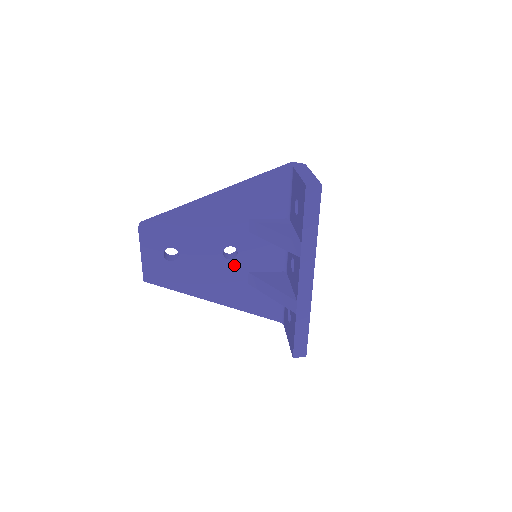
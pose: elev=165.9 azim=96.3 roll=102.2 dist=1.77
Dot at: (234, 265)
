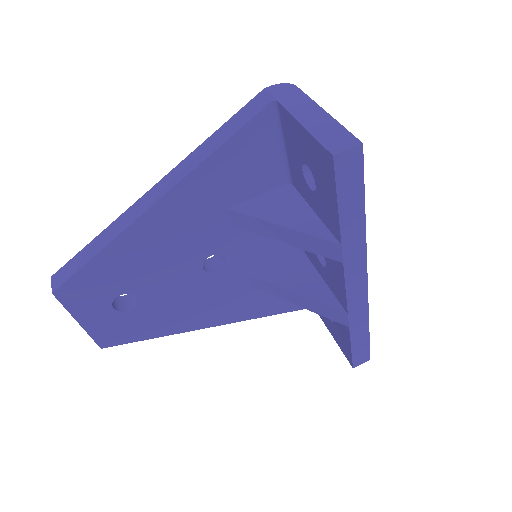
Dot at: (225, 275)
